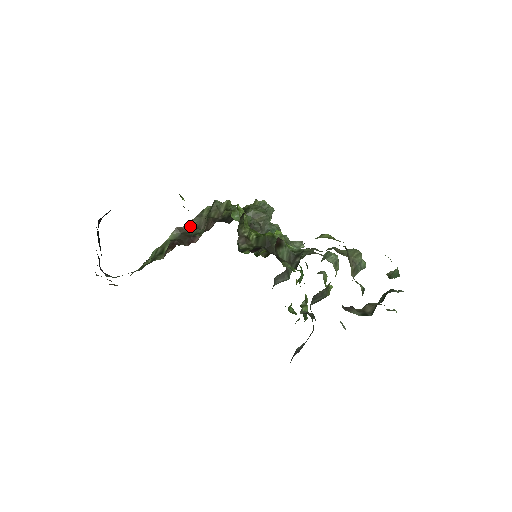
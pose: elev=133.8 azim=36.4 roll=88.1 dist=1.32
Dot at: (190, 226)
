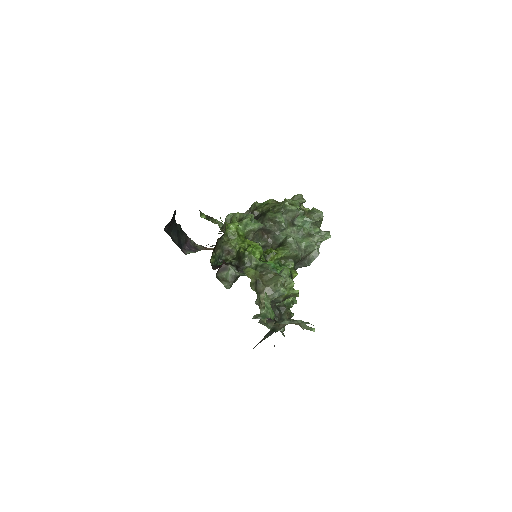
Dot at: occluded
